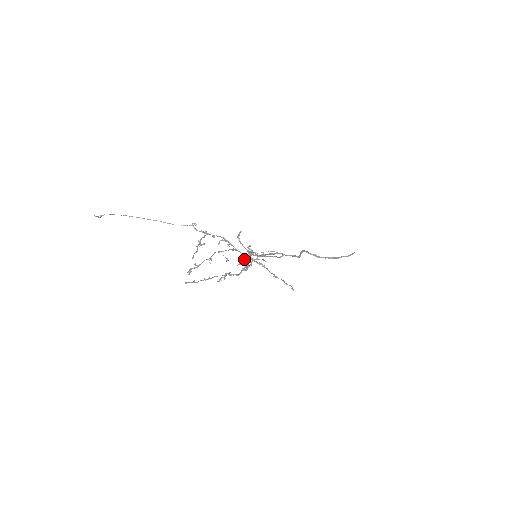
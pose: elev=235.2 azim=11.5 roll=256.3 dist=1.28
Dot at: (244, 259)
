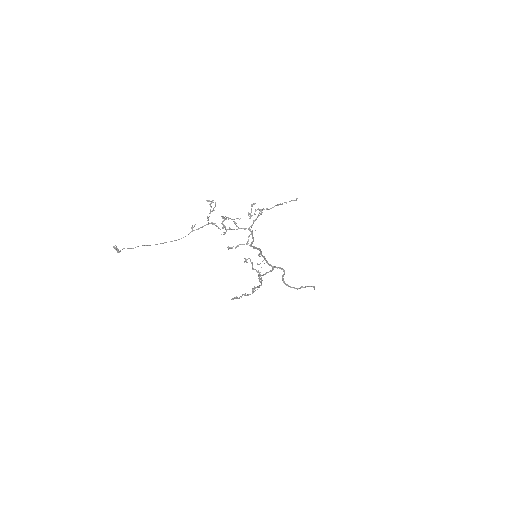
Dot at: occluded
